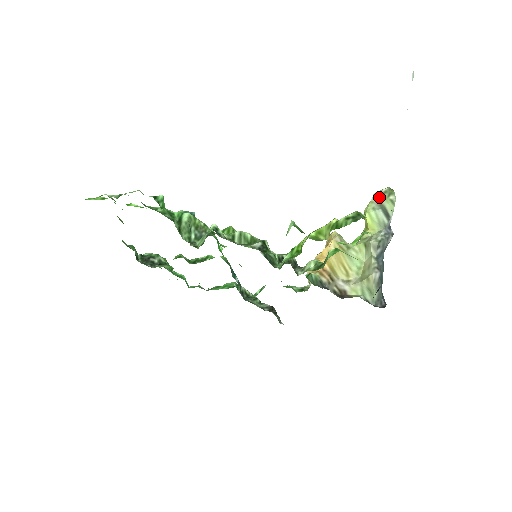
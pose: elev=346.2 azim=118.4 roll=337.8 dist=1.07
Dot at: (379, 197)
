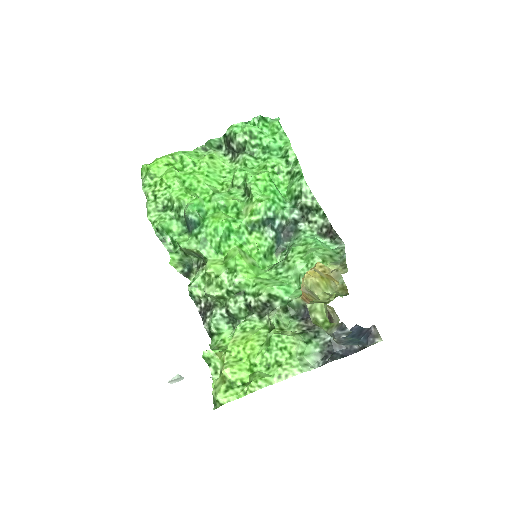
Dot at: occluded
